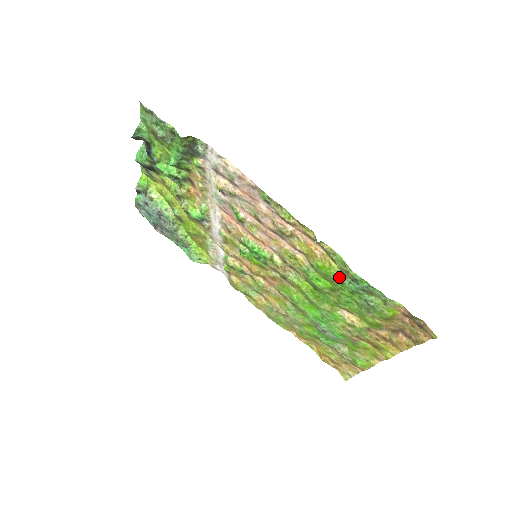
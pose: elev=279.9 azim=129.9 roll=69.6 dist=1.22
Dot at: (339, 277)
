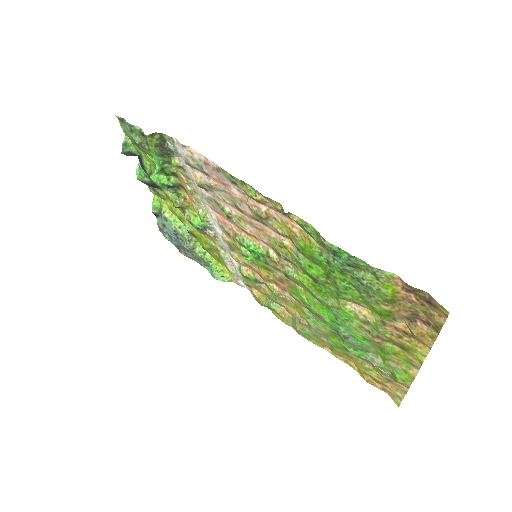
Dot at: (322, 255)
